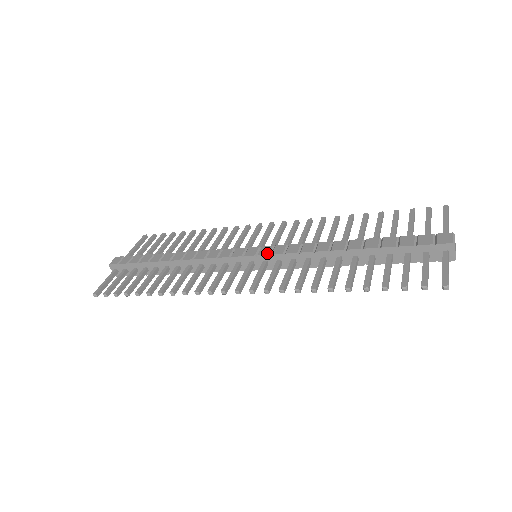
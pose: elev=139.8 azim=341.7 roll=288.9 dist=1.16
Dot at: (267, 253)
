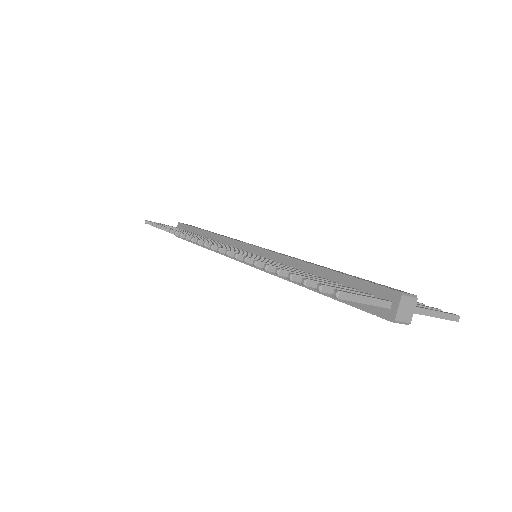
Dot at: (260, 247)
